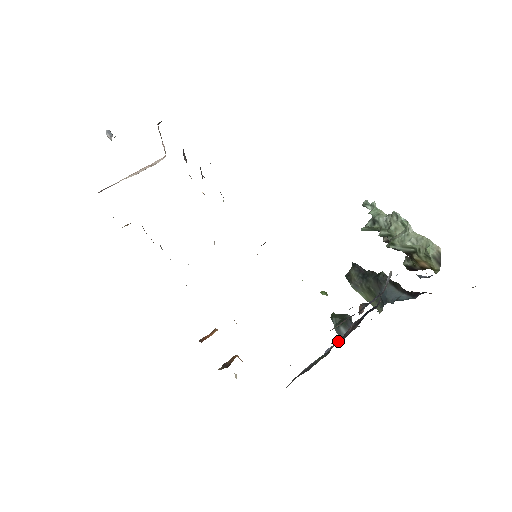
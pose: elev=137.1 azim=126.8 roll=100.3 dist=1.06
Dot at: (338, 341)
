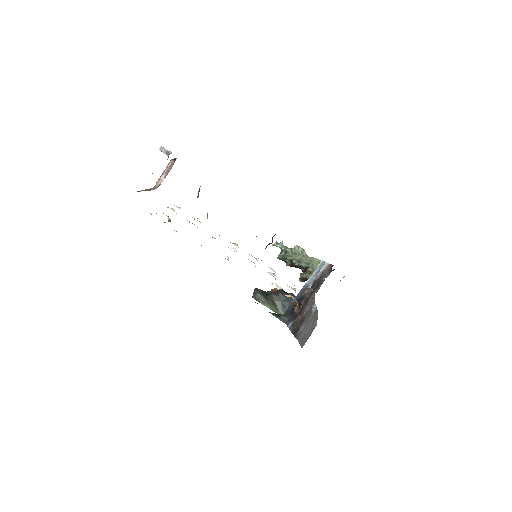
Dot at: (299, 314)
